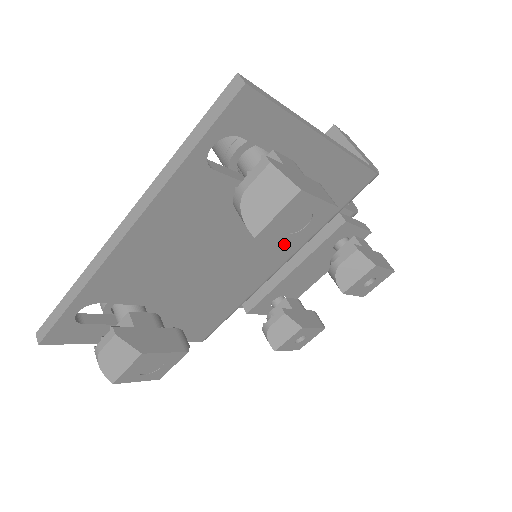
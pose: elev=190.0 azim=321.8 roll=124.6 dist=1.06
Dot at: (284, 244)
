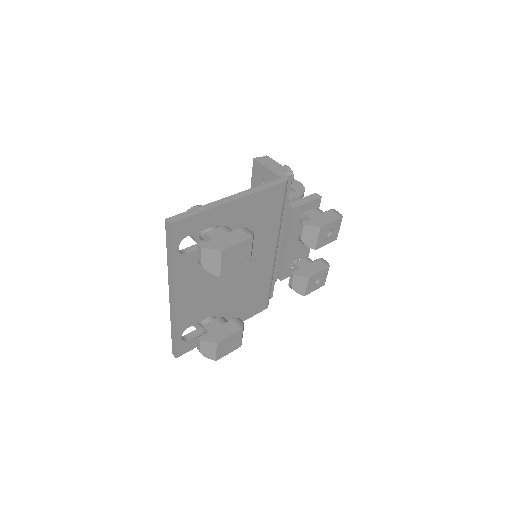
Dot at: (240, 267)
